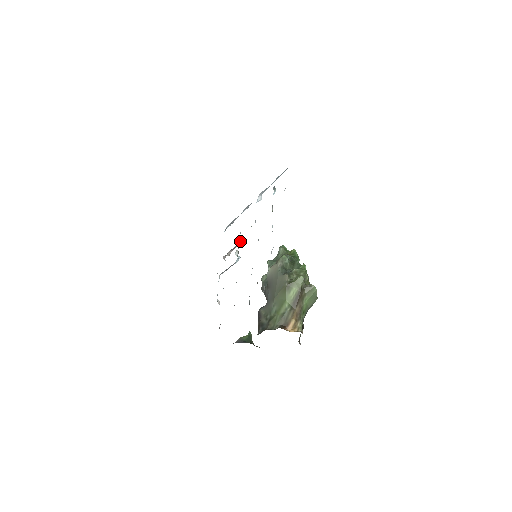
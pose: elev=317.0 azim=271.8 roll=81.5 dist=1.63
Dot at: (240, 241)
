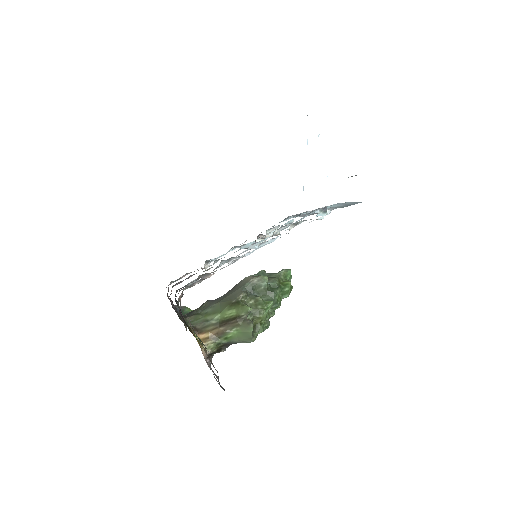
Dot at: (273, 234)
